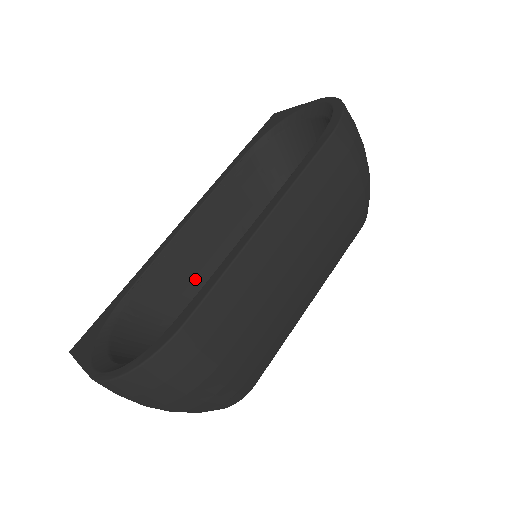
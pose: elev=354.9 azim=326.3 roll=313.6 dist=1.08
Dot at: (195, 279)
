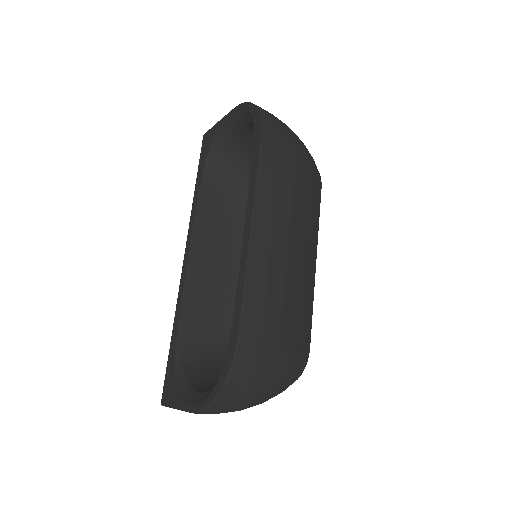
Dot at: (219, 298)
